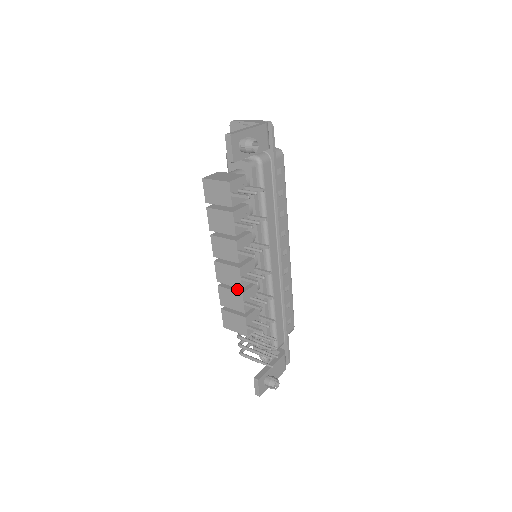
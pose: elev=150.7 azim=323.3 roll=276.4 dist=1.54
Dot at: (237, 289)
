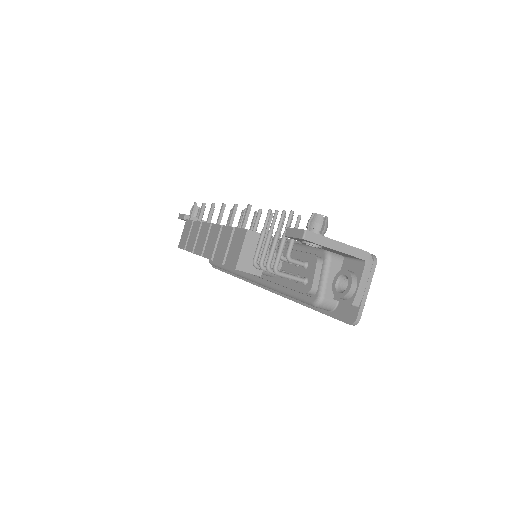
Dot at: occluded
